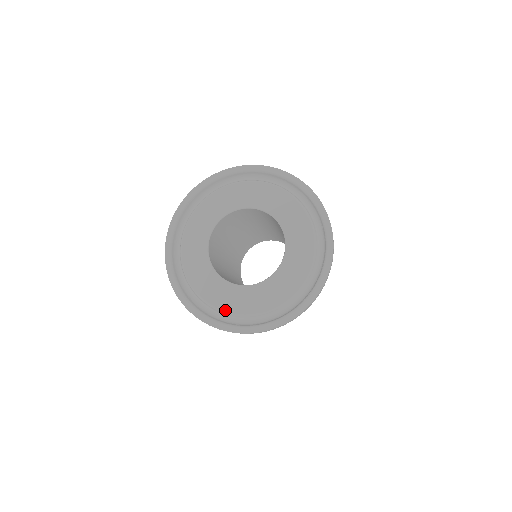
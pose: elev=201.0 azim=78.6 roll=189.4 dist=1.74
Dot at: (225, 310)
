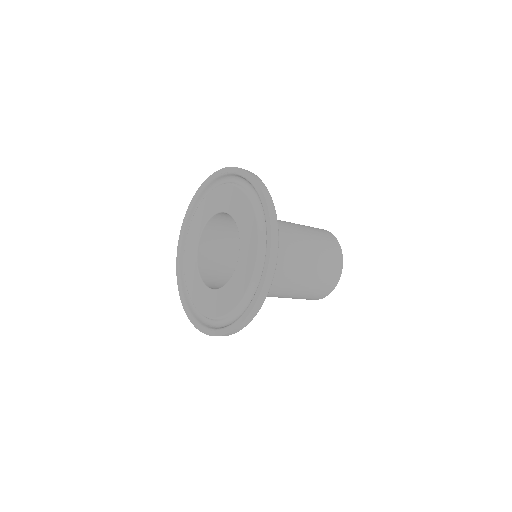
Dot at: (229, 311)
